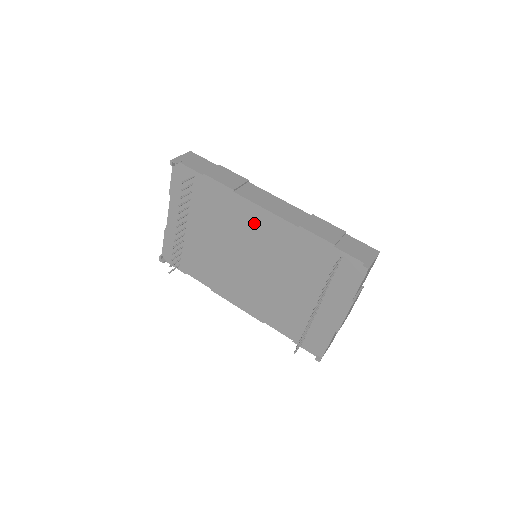
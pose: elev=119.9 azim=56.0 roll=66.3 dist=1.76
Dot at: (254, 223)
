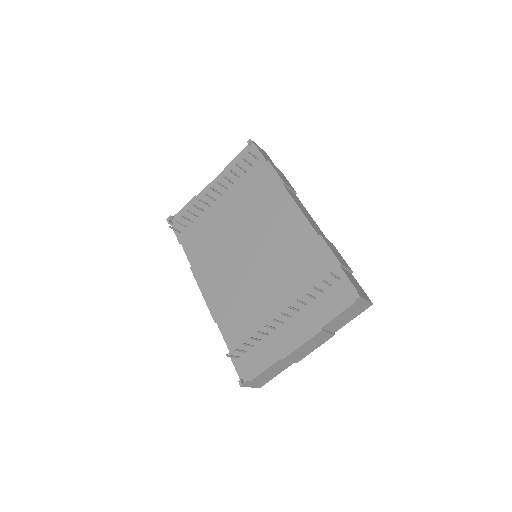
Dot at: (280, 217)
